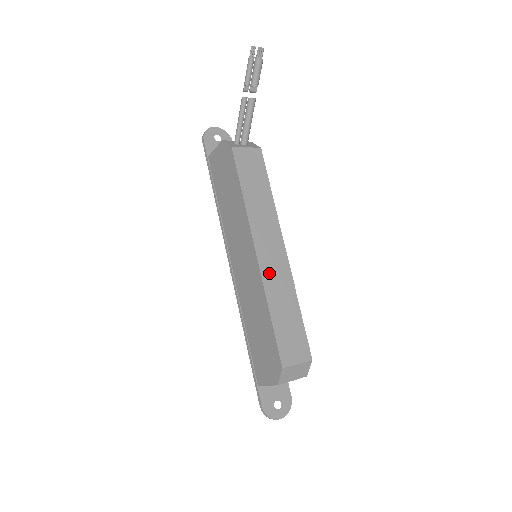
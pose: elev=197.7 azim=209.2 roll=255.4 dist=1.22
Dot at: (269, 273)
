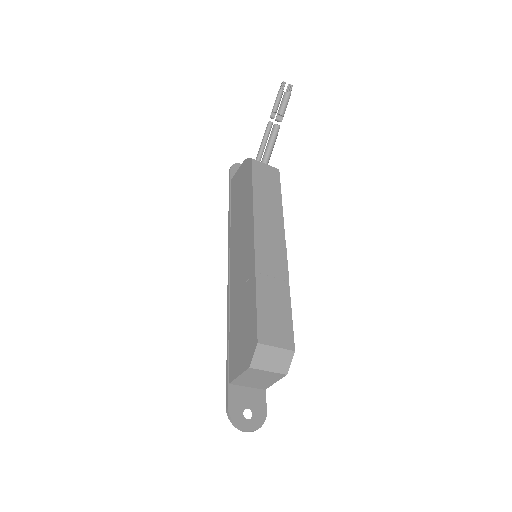
Dot at: (264, 257)
